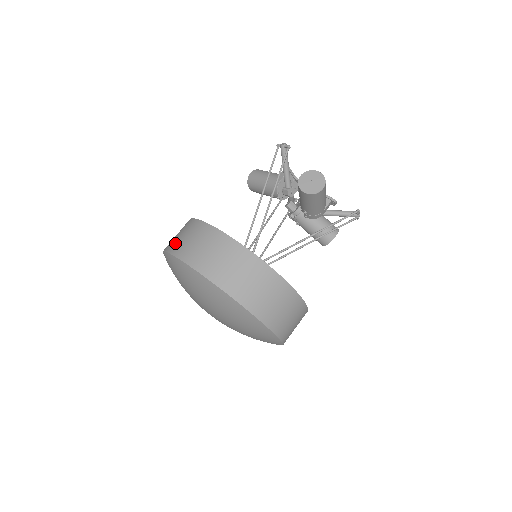
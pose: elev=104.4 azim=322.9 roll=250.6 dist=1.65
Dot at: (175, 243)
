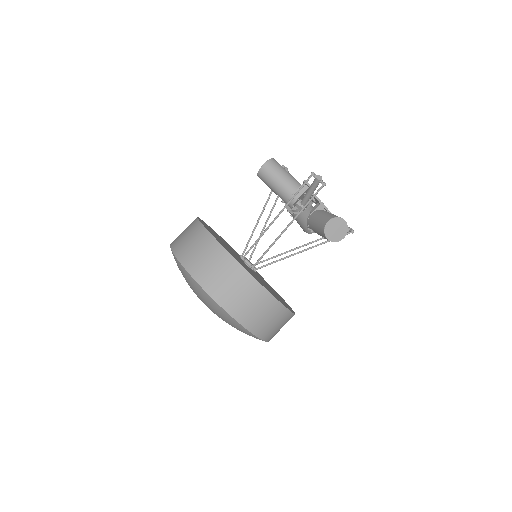
Dot at: (201, 270)
